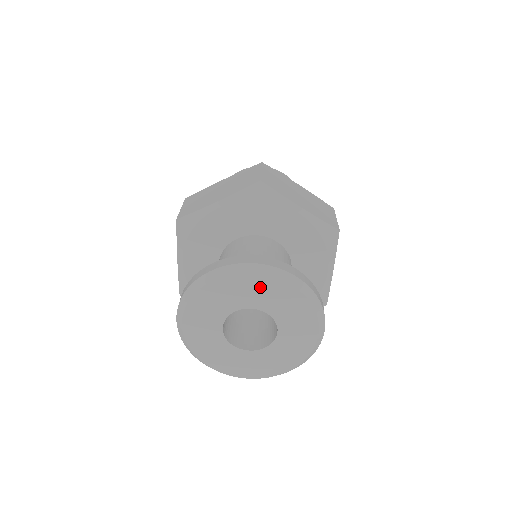
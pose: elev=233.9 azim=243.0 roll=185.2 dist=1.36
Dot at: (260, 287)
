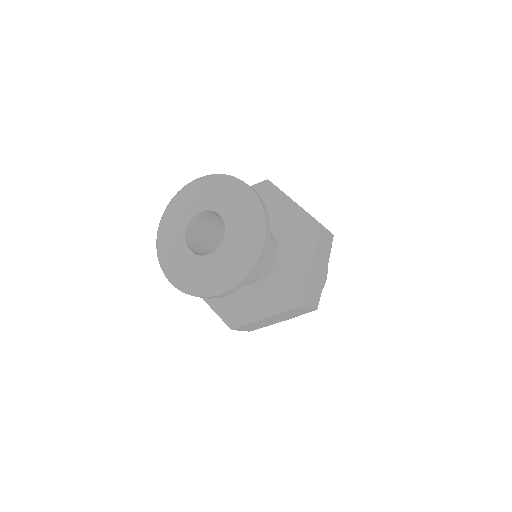
Dot at: (221, 190)
